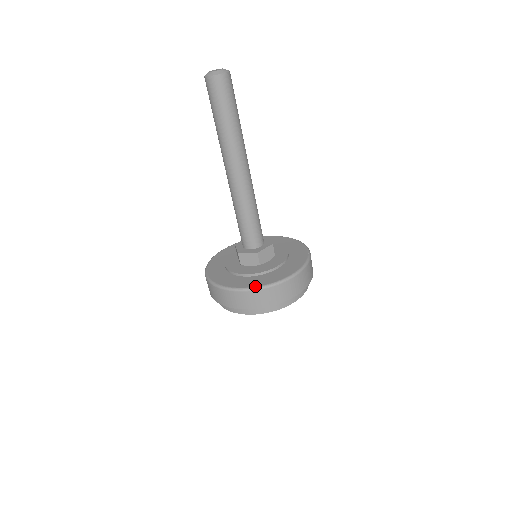
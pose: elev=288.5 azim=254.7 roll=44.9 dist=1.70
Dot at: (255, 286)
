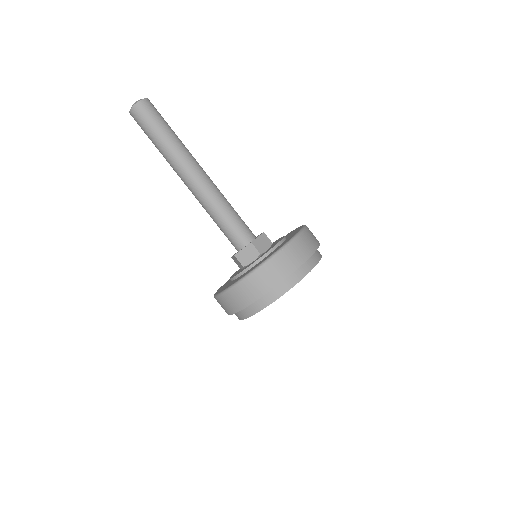
Dot at: (260, 263)
